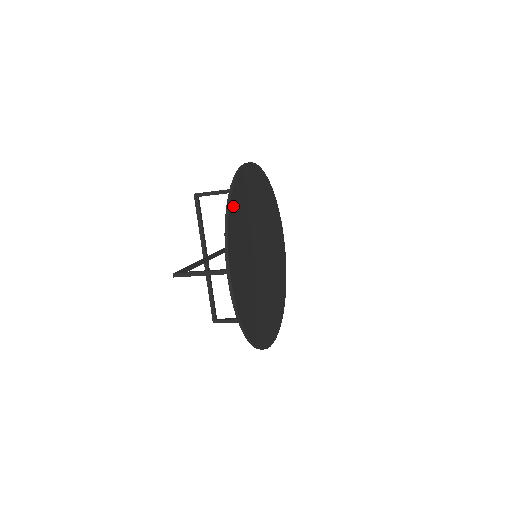
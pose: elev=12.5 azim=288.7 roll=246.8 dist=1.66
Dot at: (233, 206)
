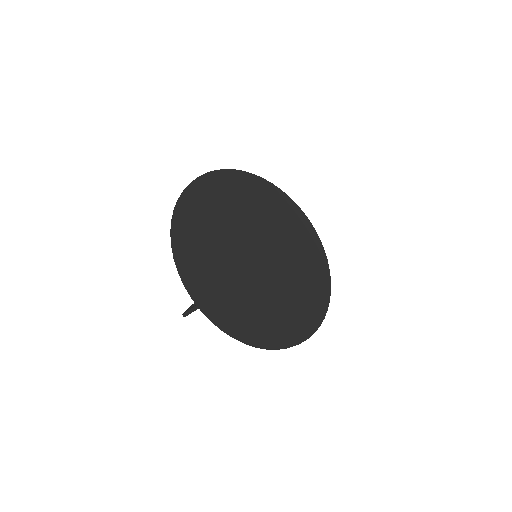
Dot at: (180, 240)
